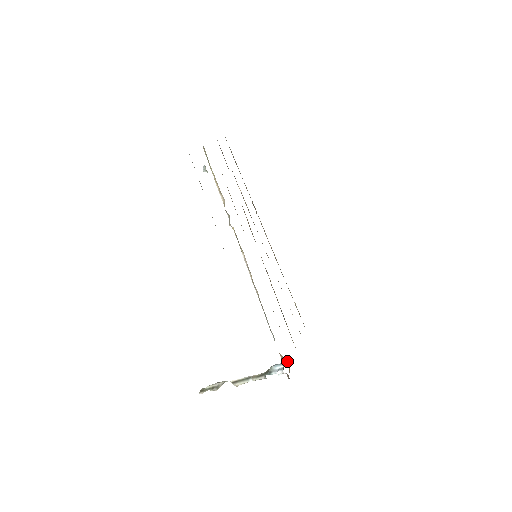
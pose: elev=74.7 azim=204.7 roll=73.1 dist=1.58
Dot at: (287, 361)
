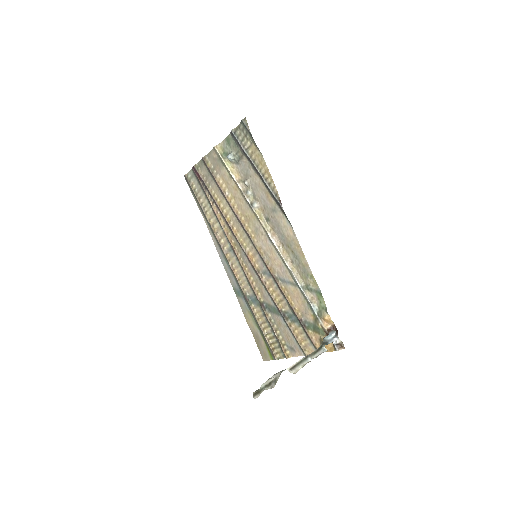
Dot at: occluded
